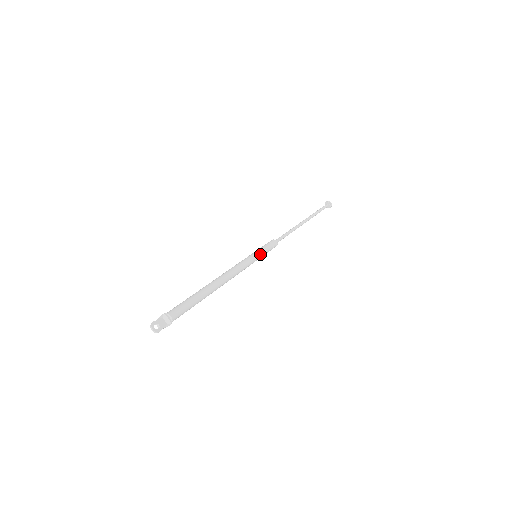
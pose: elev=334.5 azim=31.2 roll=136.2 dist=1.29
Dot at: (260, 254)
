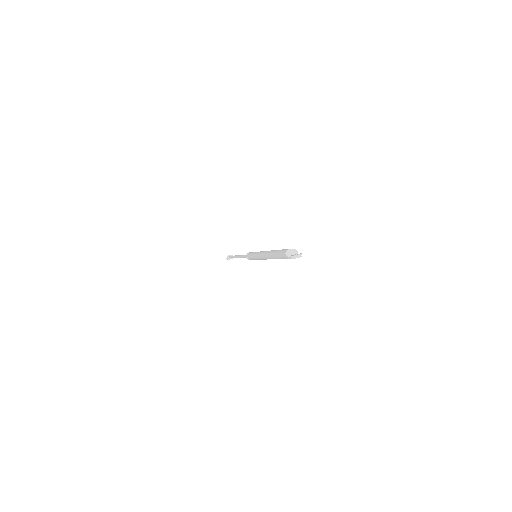
Dot at: occluded
